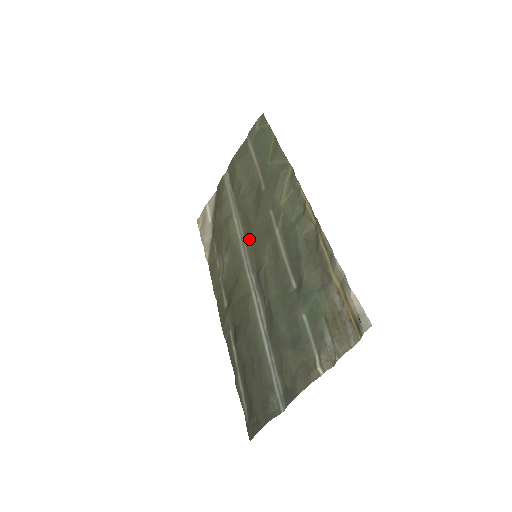
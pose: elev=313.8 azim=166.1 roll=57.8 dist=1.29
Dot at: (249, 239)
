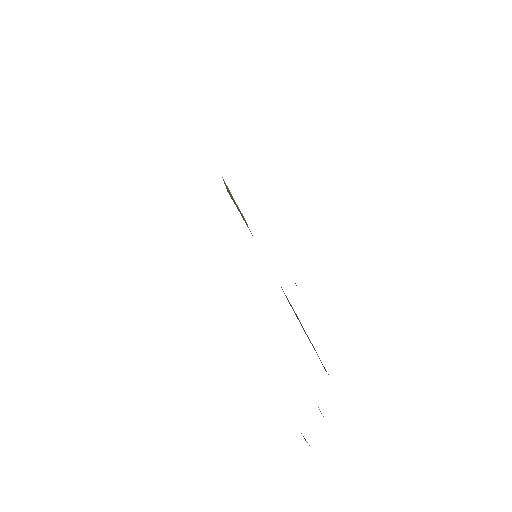
Dot at: occluded
